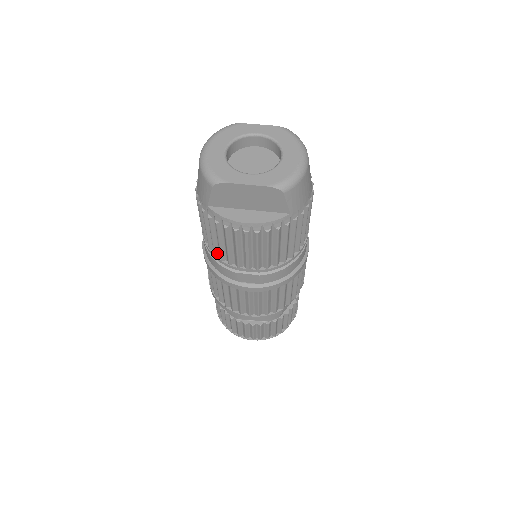
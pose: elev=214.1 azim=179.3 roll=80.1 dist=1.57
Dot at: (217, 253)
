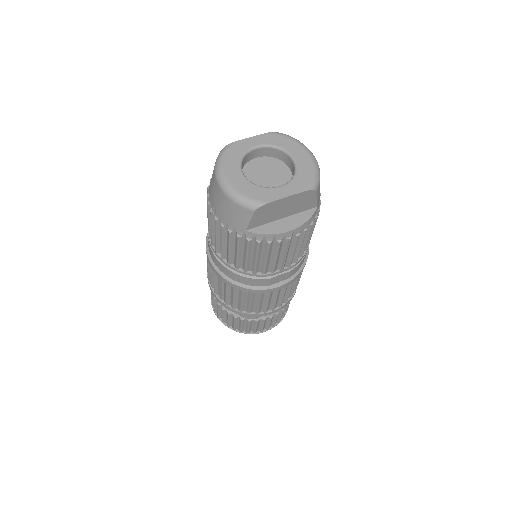
Dot at: (248, 269)
